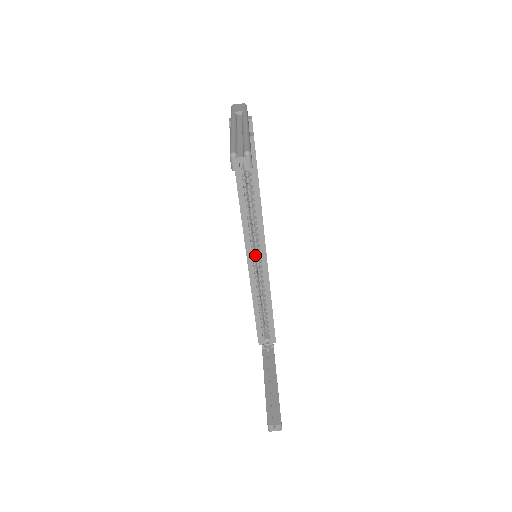
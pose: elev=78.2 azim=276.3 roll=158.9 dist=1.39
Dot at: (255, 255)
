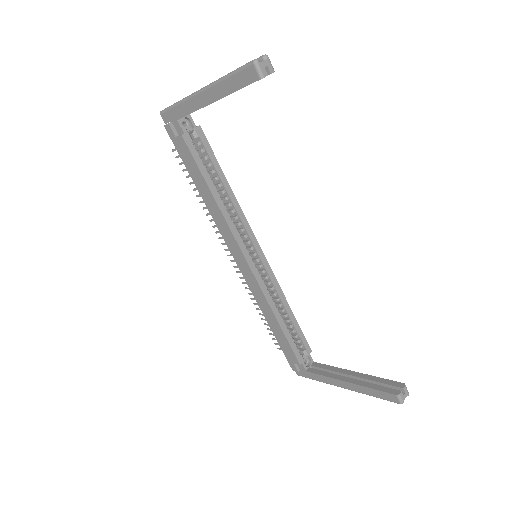
Dot at: occluded
